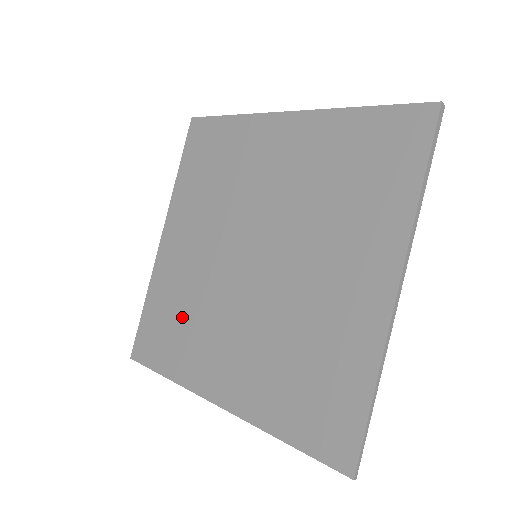
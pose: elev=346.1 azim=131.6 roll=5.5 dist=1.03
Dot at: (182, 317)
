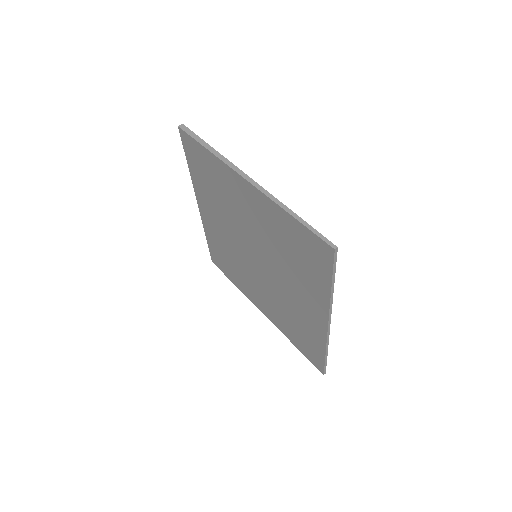
Dot at: (293, 322)
